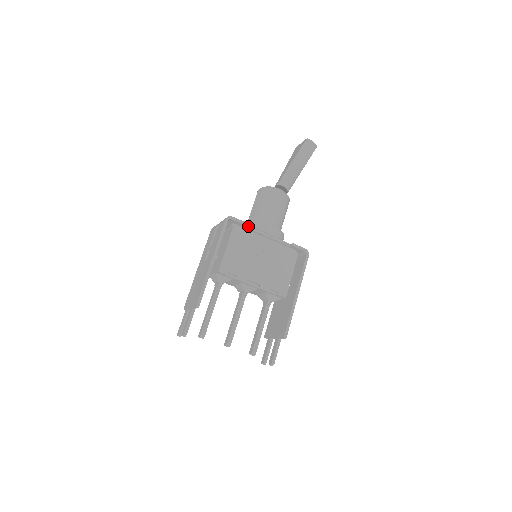
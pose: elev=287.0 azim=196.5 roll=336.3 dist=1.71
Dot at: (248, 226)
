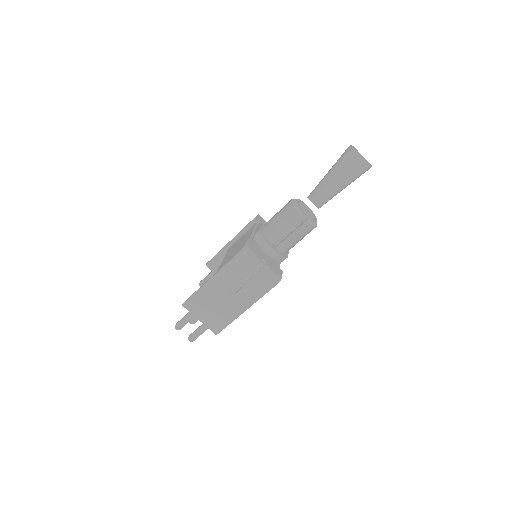
Dot at: (279, 266)
